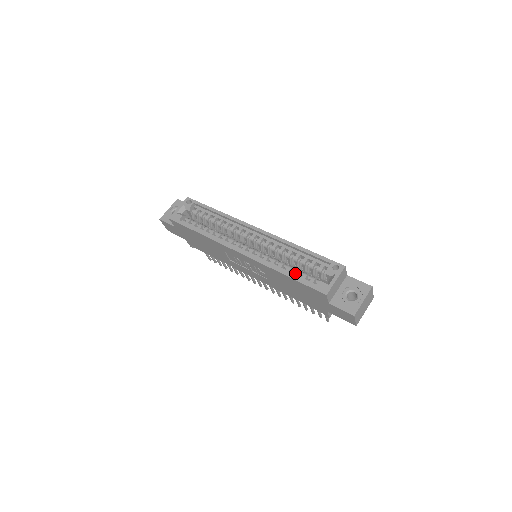
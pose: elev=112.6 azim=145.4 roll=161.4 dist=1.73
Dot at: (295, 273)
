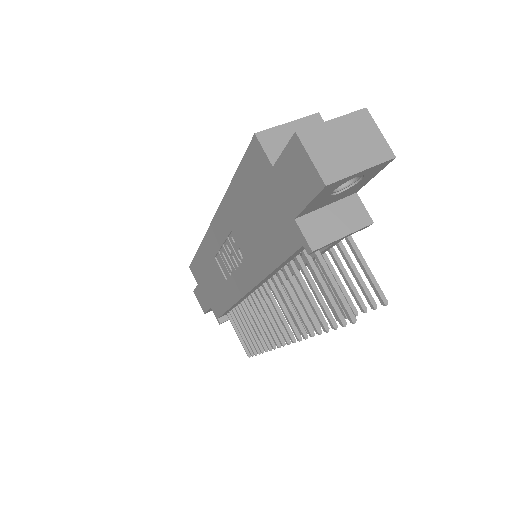
Dot at: occluded
